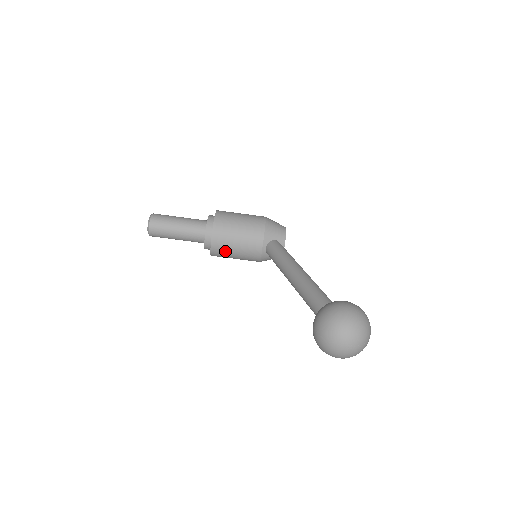
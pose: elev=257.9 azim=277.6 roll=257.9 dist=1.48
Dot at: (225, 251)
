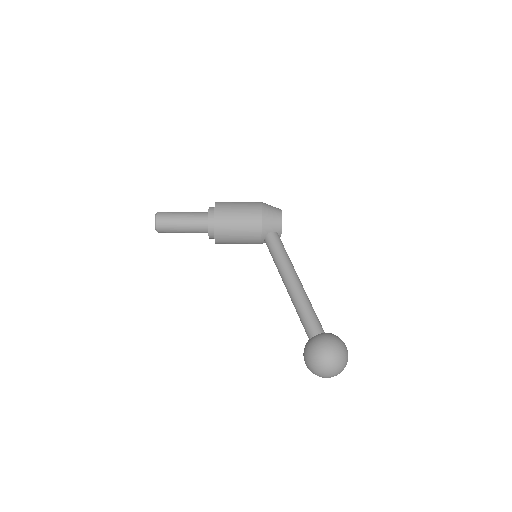
Dot at: (228, 243)
